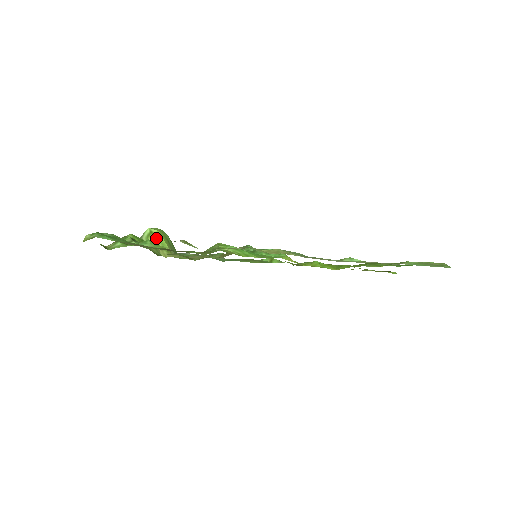
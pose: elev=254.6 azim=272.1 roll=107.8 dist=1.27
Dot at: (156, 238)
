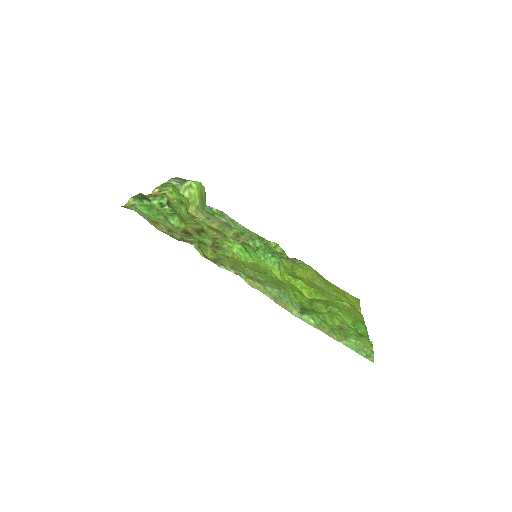
Dot at: (192, 192)
